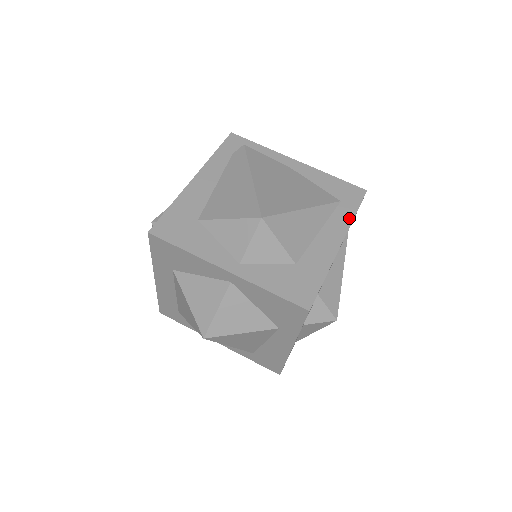
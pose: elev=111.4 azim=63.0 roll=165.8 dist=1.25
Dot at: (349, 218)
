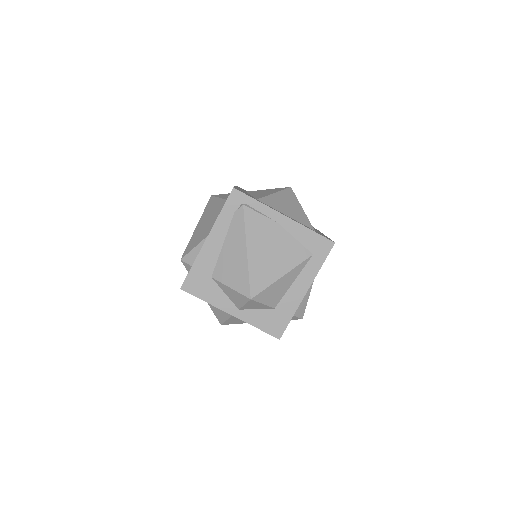
Dot at: (316, 270)
